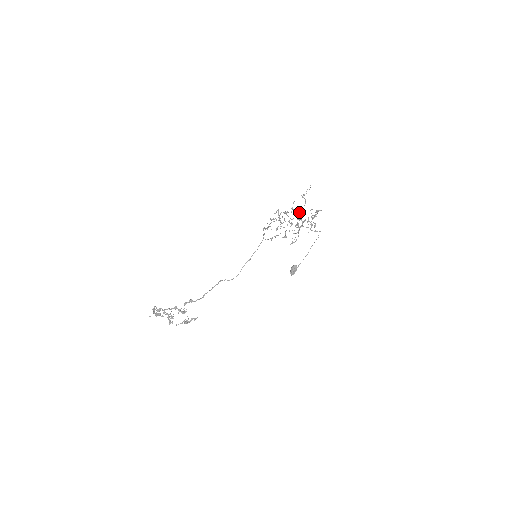
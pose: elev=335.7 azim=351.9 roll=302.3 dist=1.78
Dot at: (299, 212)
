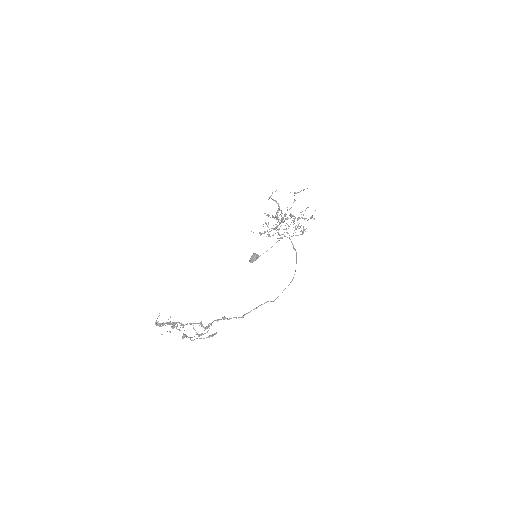
Dot at: occluded
